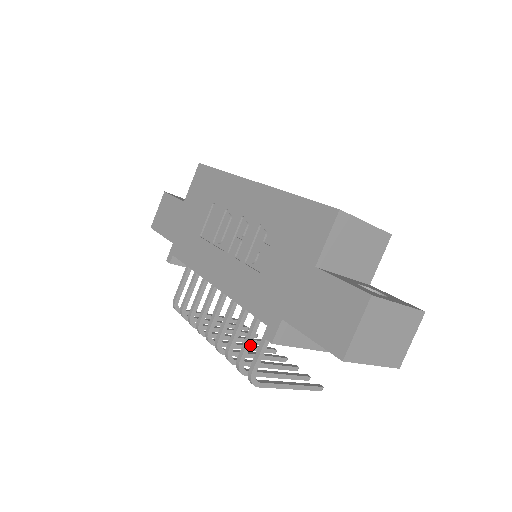
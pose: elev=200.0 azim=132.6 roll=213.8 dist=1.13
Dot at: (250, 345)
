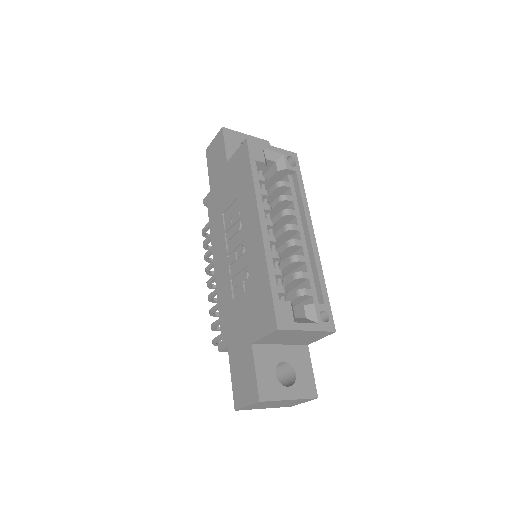
Dot at: occluded
